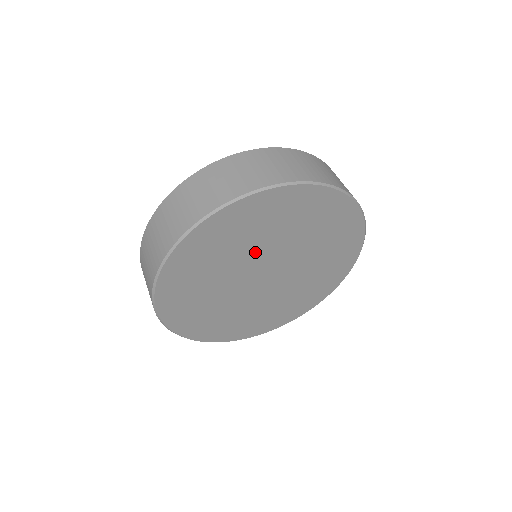
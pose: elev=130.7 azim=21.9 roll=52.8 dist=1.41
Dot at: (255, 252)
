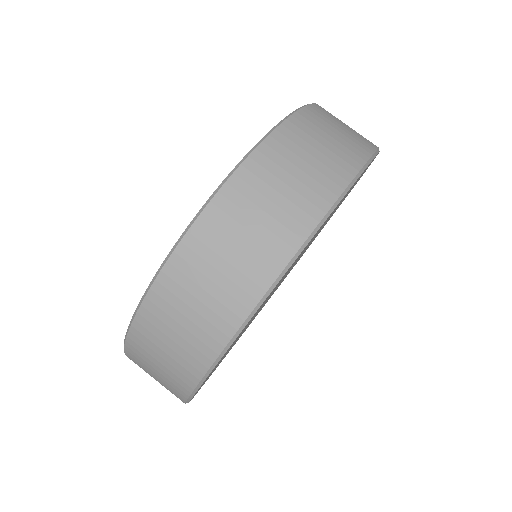
Dot at: occluded
